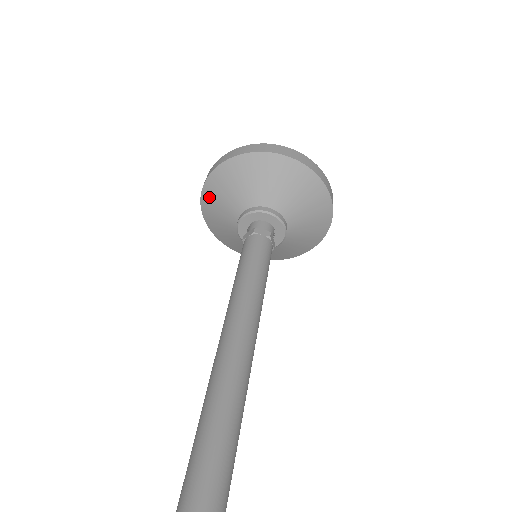
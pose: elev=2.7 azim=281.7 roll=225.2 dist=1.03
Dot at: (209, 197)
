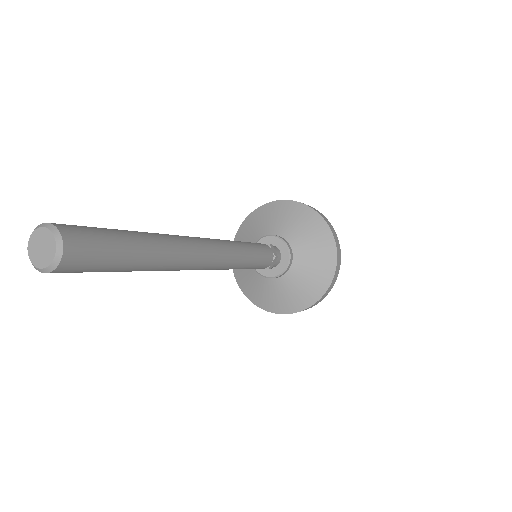
Dot at: occluded
